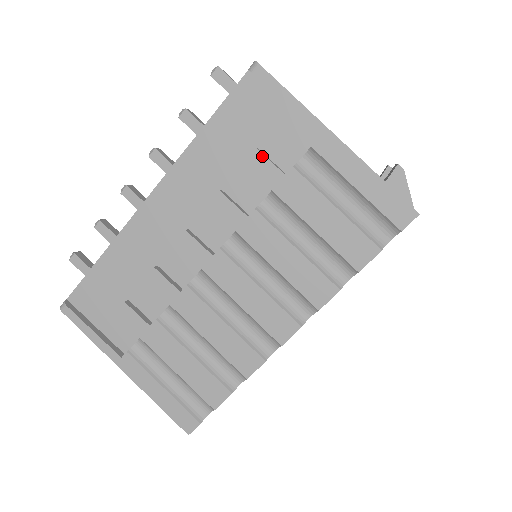
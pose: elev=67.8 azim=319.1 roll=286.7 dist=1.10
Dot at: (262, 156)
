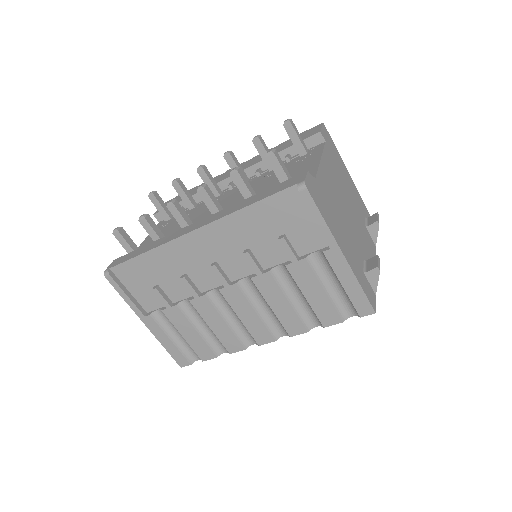
Dot at: (286, 244)
